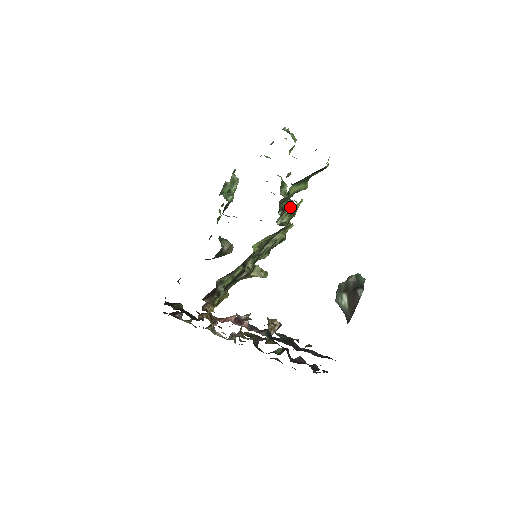
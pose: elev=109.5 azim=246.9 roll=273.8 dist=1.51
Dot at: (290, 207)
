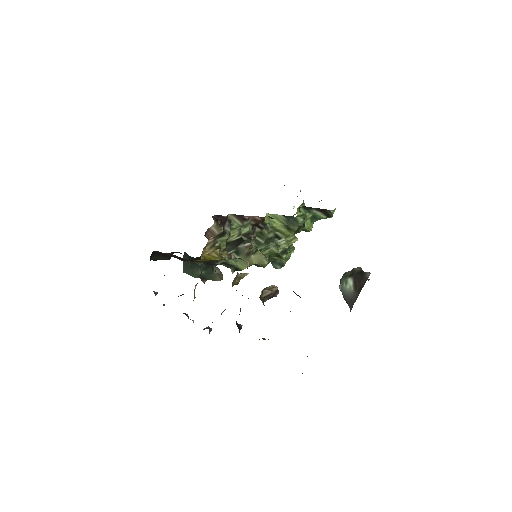
Dot at: occluded
